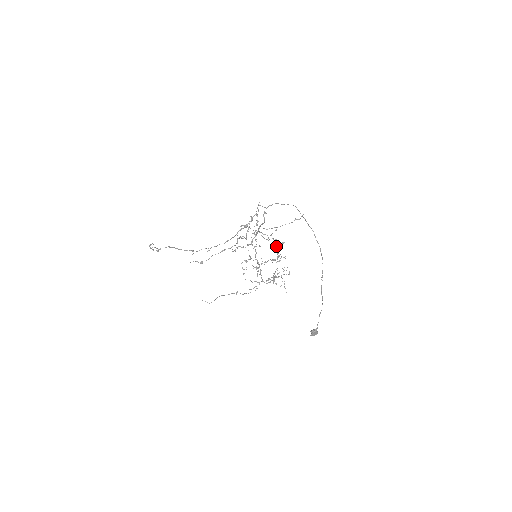
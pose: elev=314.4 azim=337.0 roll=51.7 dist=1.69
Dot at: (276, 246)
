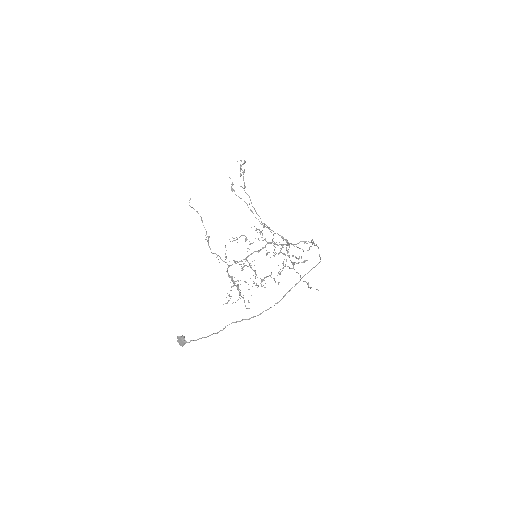
Dot at: occluded
